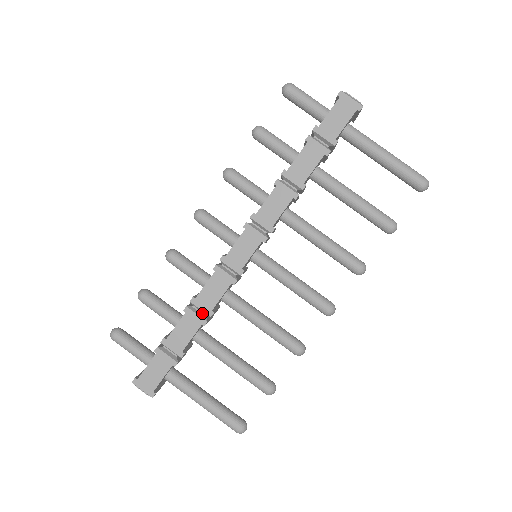
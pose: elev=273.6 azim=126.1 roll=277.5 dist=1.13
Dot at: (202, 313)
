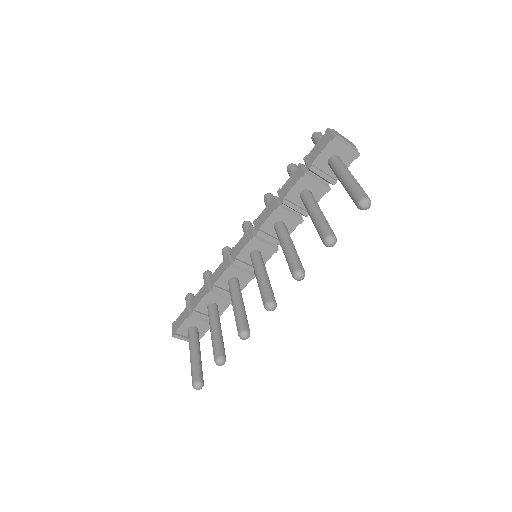
Dot at: occluded
